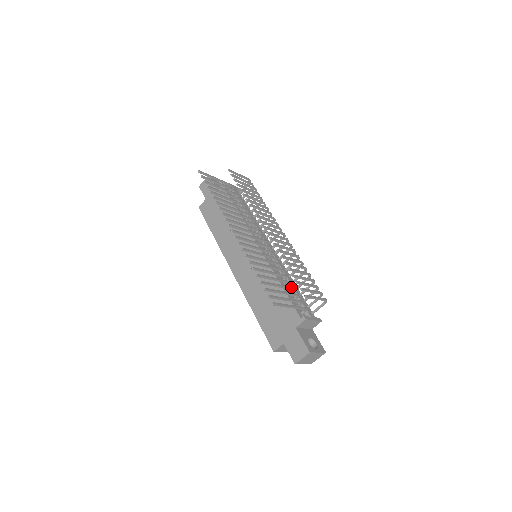
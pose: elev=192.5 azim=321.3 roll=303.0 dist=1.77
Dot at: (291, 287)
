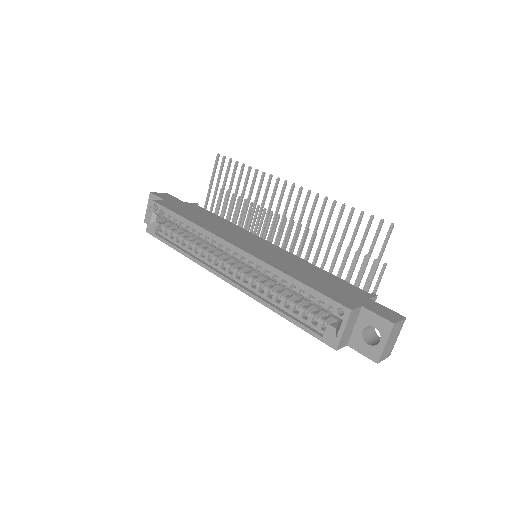
Dot at: (341, 272)
